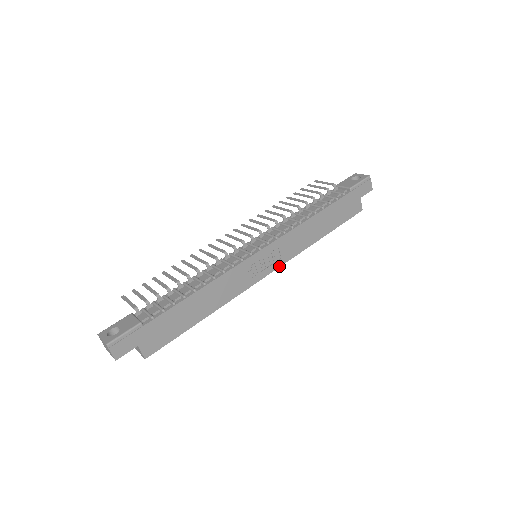
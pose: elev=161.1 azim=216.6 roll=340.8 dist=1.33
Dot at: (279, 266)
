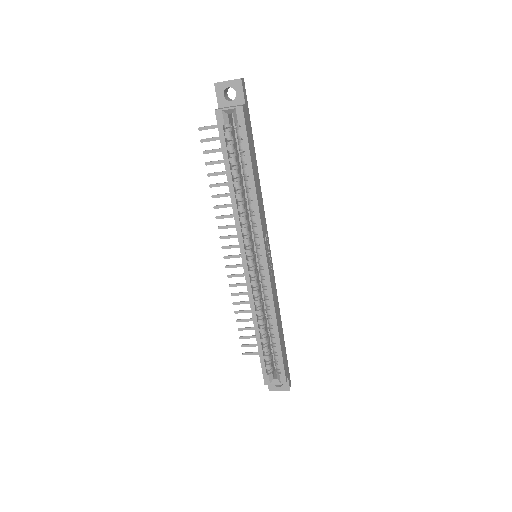
Dot at: (269, 275)
